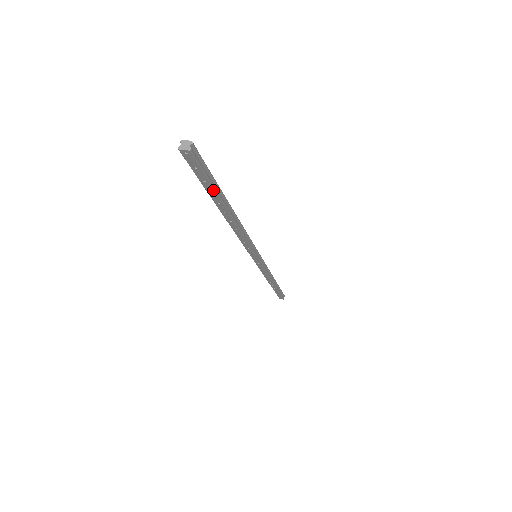
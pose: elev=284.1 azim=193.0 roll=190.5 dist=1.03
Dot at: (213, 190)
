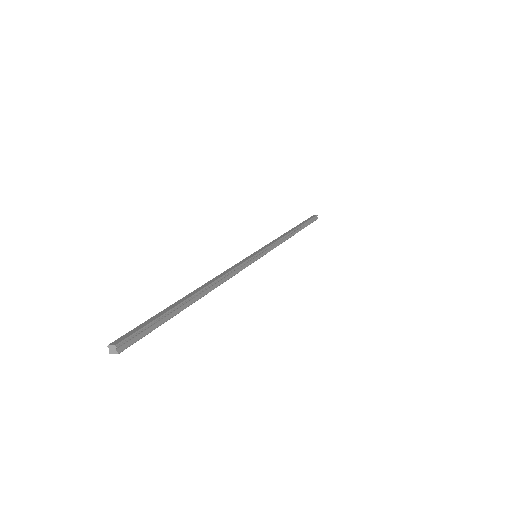
Dot at: (166, 321)
